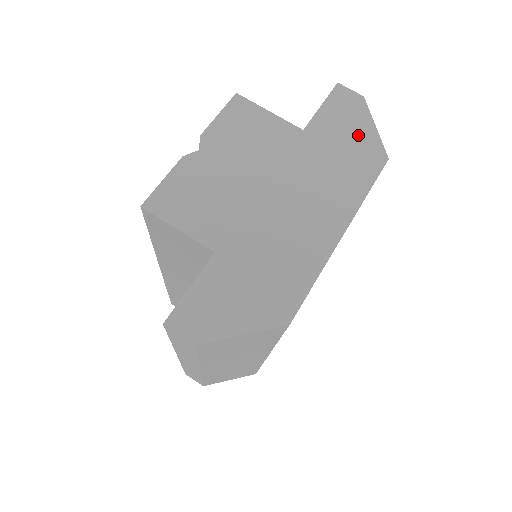
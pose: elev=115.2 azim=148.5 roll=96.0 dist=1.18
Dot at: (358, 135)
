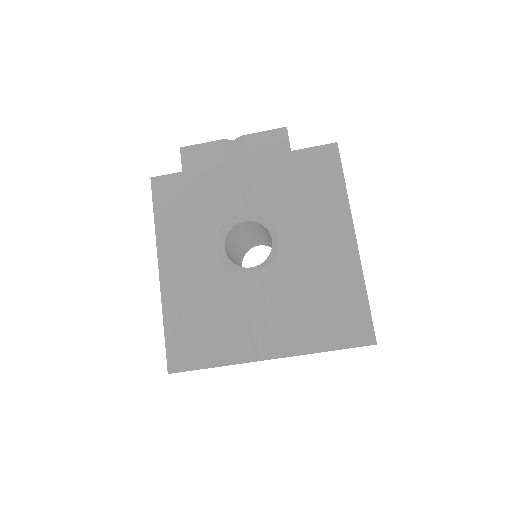
Dot at: occluded
